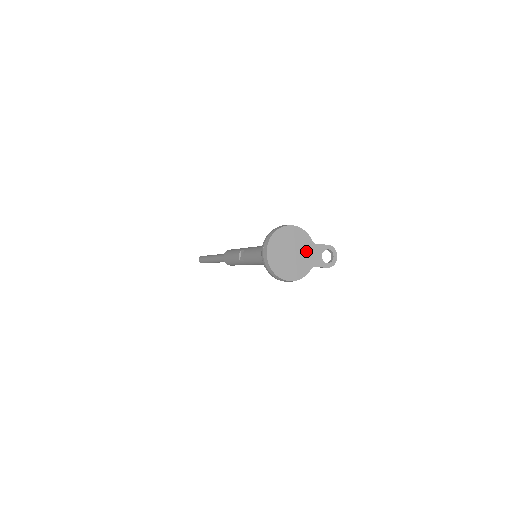
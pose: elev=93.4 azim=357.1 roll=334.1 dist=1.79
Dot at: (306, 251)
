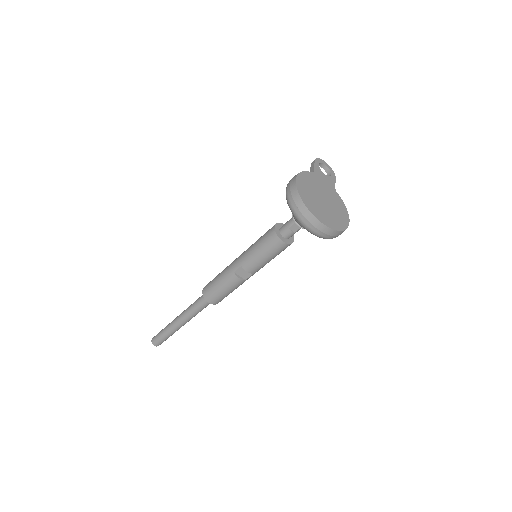
Dot at: (321, 185)
